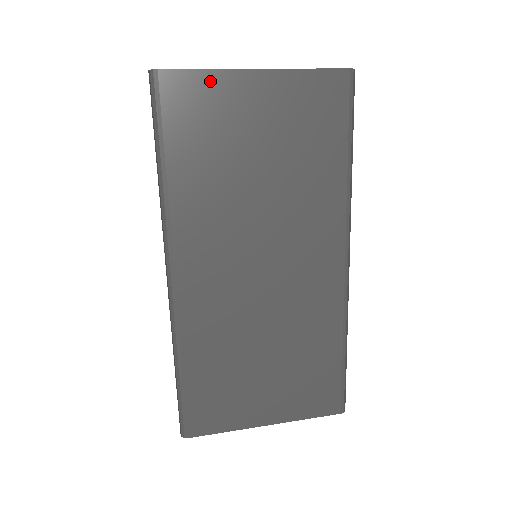
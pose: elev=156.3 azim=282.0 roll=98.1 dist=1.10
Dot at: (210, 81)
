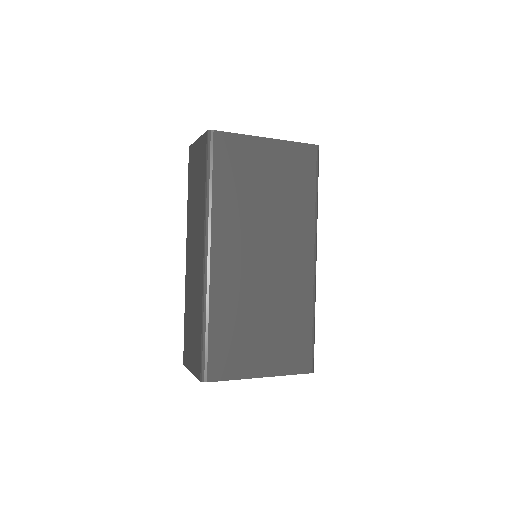
Dot at: (241, 141)
